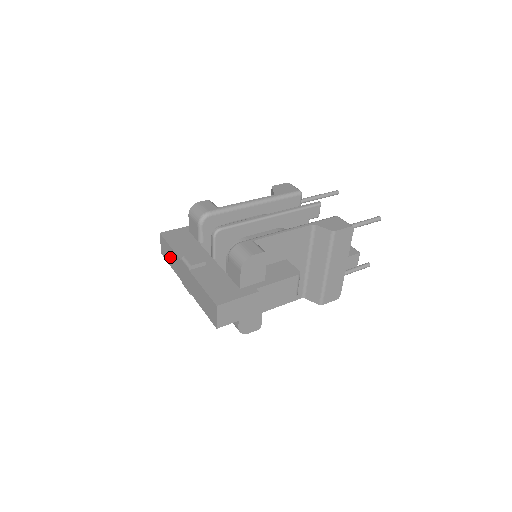
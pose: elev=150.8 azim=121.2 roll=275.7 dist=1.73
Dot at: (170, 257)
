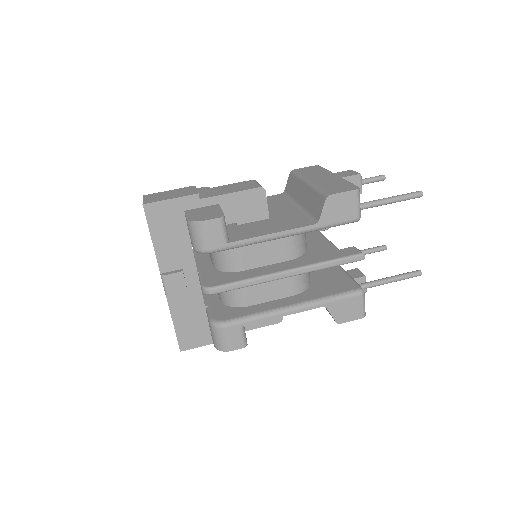
Dot at: occluded
